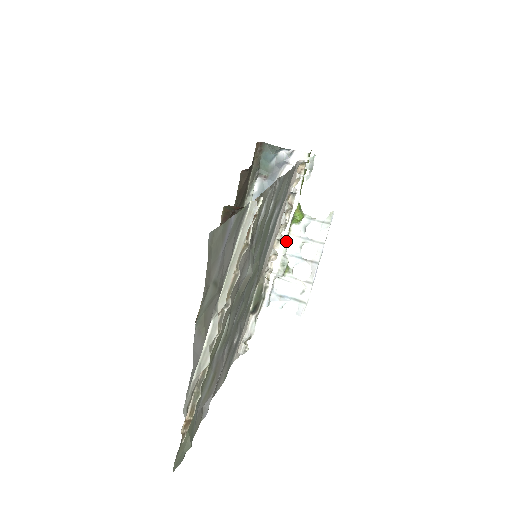
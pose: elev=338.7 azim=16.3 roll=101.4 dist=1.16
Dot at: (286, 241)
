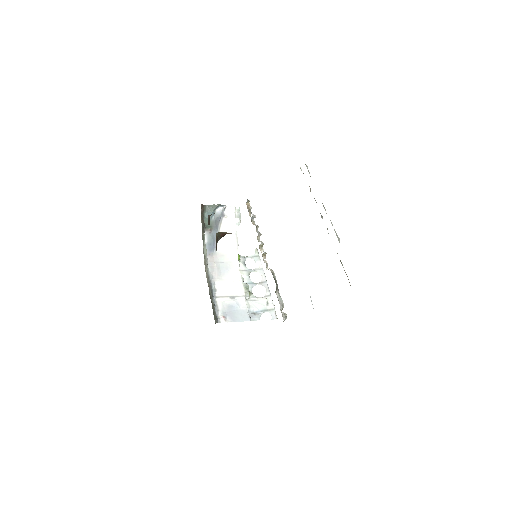
Dot at: (239, 273)
